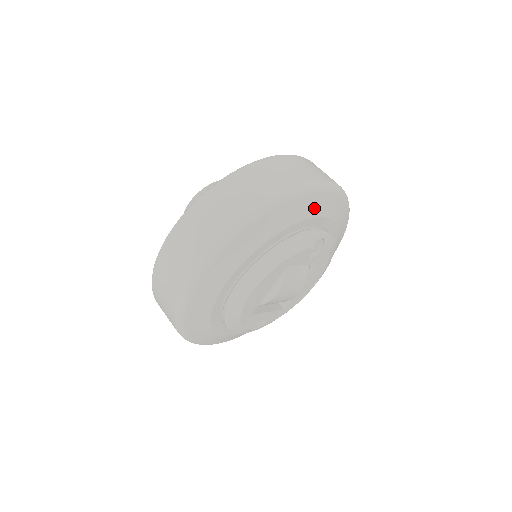
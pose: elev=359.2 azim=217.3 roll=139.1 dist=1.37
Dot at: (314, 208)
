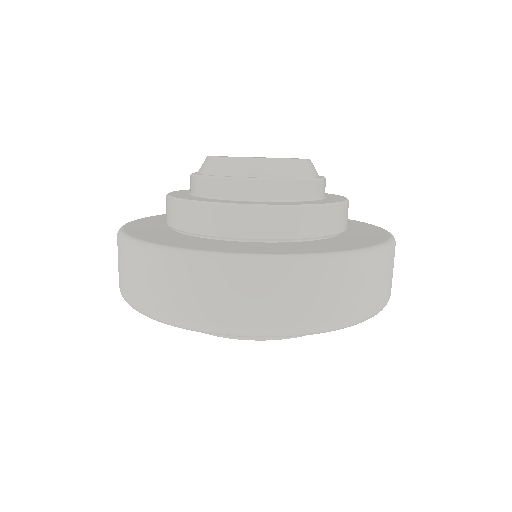
Dot at: occluded
